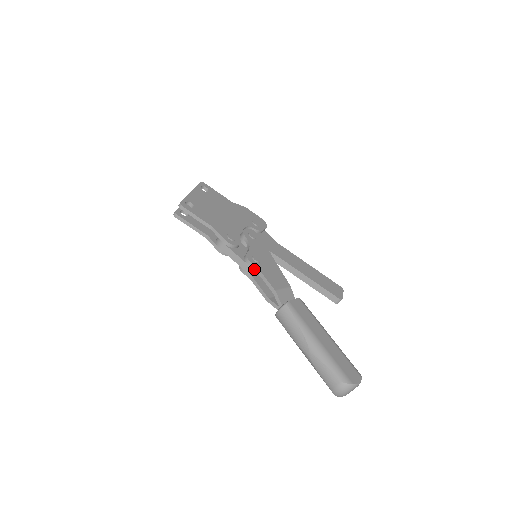
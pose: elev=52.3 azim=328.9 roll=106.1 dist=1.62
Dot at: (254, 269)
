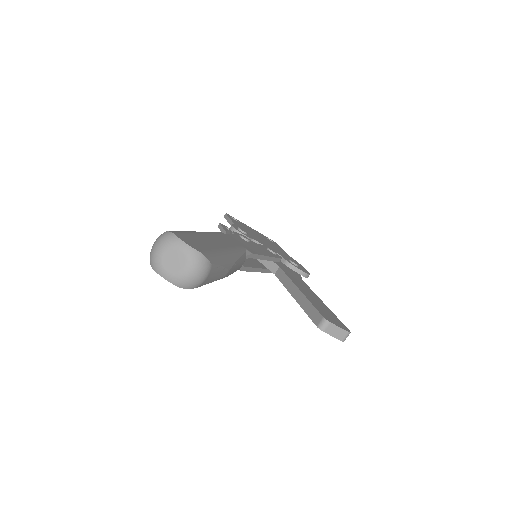
Dot at: occluded
